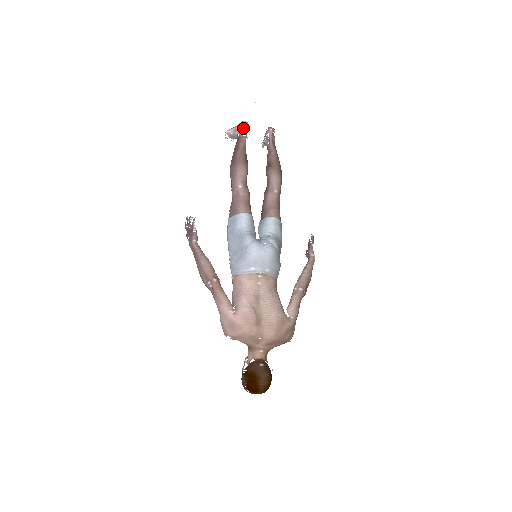
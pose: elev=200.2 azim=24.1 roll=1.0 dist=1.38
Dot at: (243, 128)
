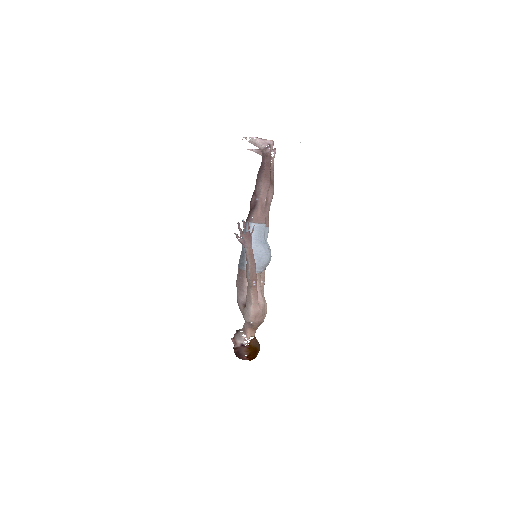
Dot at: (271, 146)
